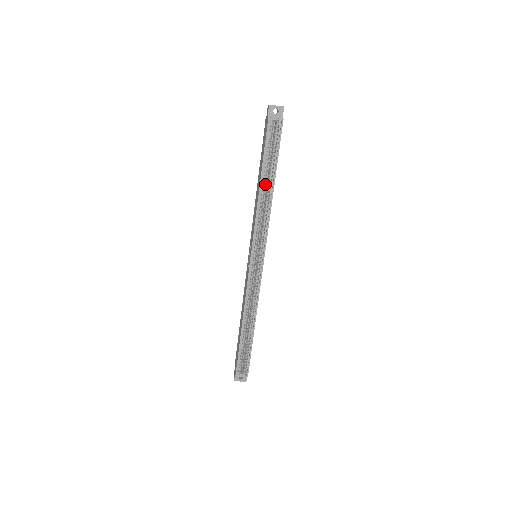
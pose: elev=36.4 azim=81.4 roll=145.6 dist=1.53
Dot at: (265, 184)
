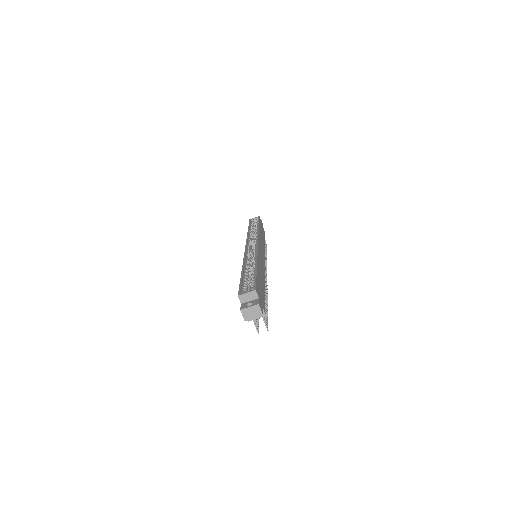
Dot at: occluded
